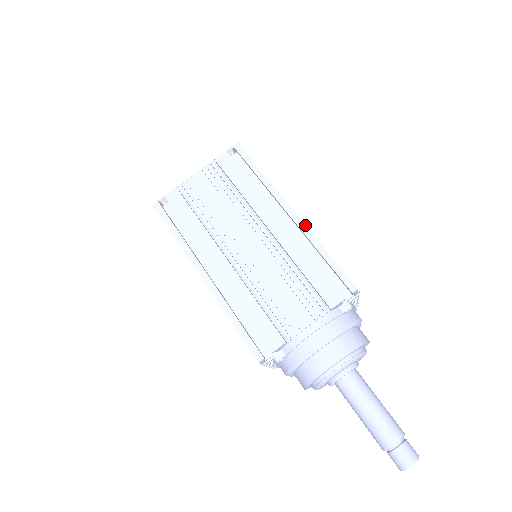
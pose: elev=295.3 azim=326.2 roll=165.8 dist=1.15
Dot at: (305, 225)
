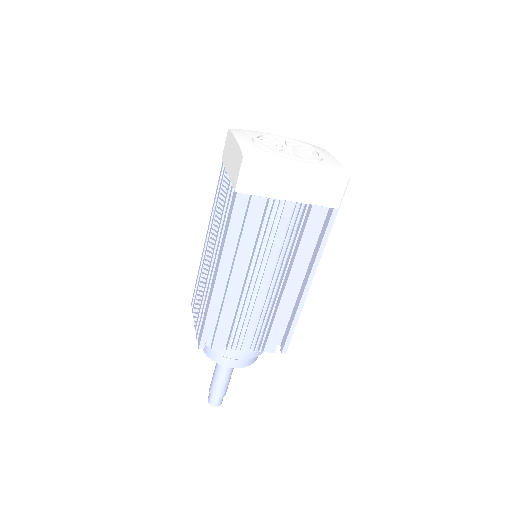
Dot at: occluded
